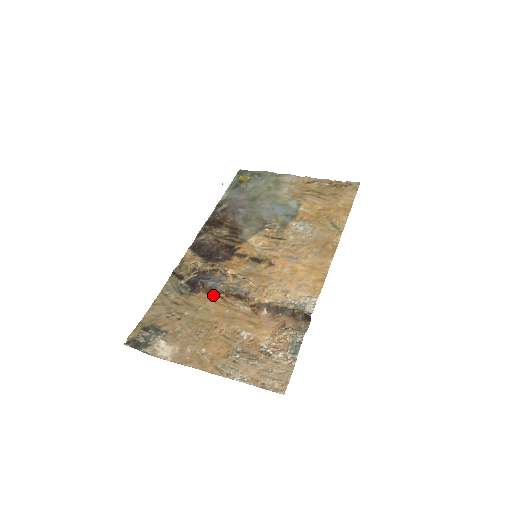
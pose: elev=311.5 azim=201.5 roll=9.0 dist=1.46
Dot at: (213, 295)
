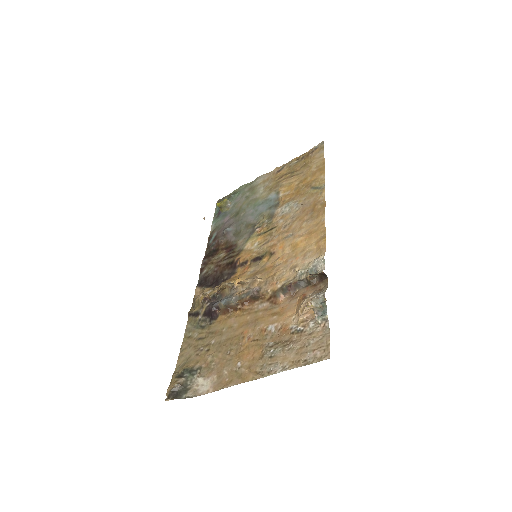
Dot at: (231, 312)
